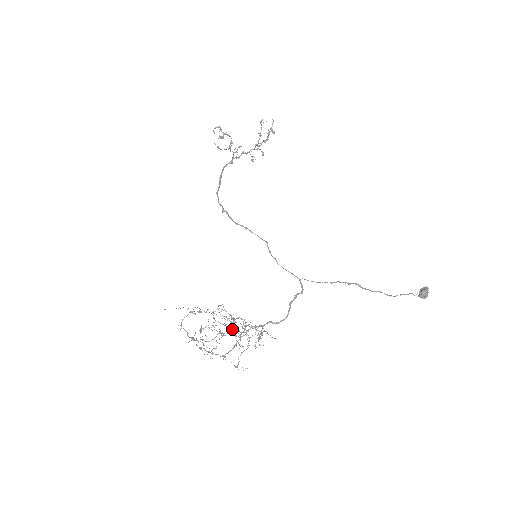
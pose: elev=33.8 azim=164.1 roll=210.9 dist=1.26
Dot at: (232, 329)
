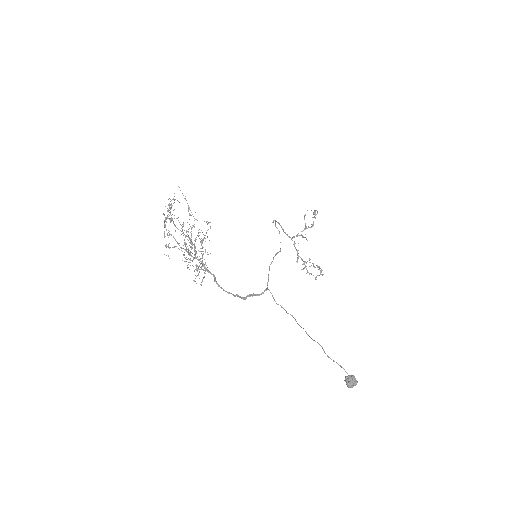
Dot at: occluded
